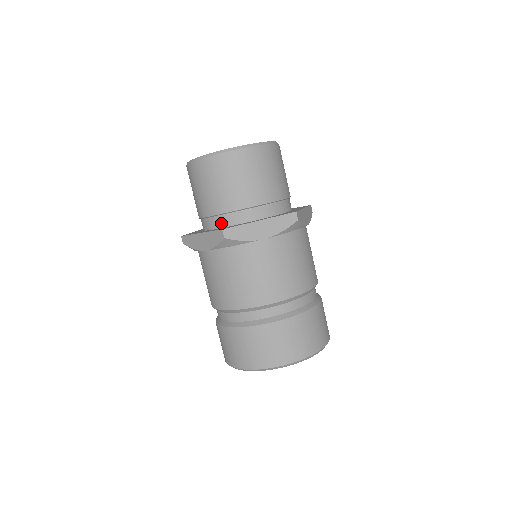
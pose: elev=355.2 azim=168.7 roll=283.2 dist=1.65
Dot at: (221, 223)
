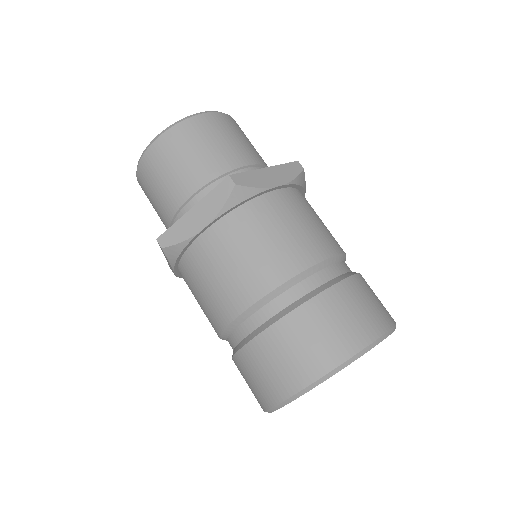
Dot at: occluded
